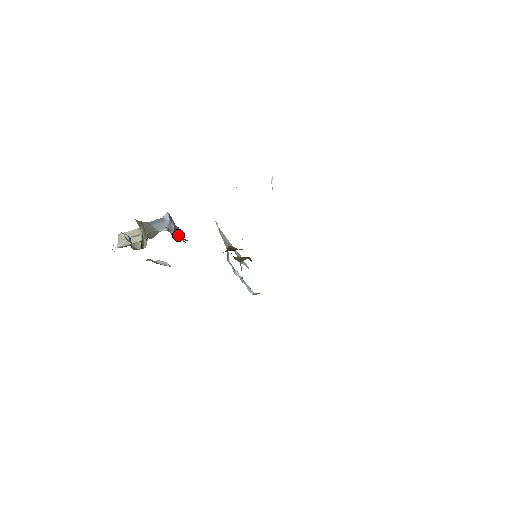
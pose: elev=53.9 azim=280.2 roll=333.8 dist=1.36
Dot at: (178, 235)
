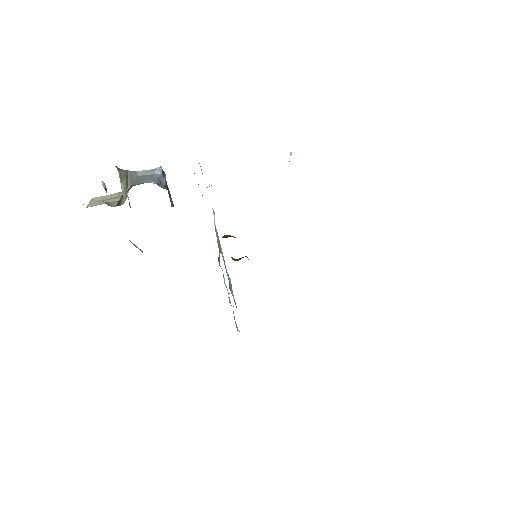
Dot at: occluded
